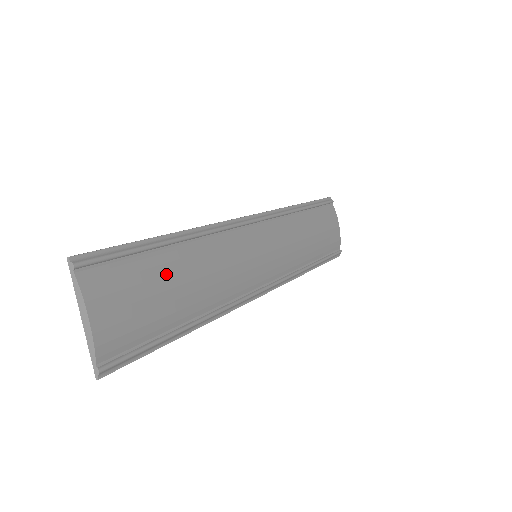
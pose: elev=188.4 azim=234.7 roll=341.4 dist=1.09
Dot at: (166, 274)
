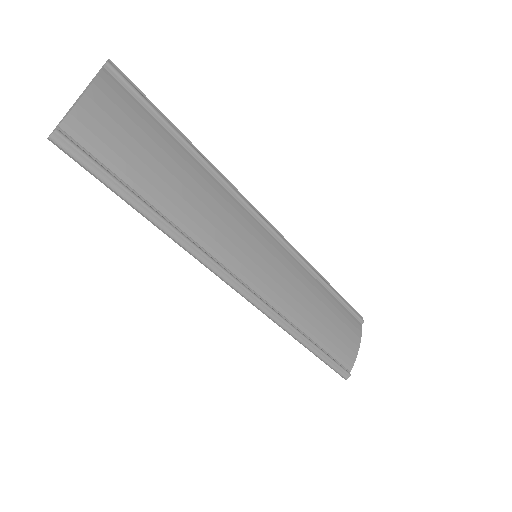
Dot at: (168, 153)
